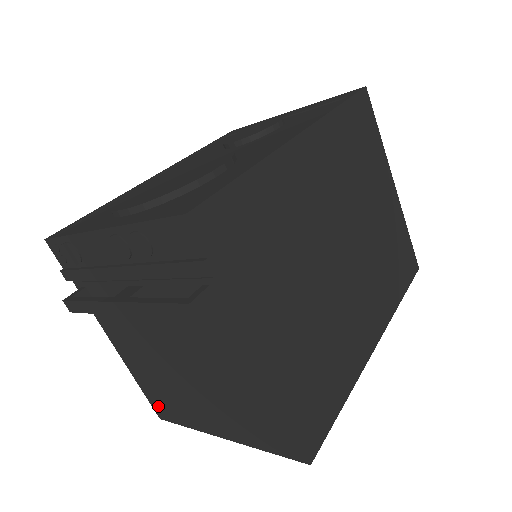
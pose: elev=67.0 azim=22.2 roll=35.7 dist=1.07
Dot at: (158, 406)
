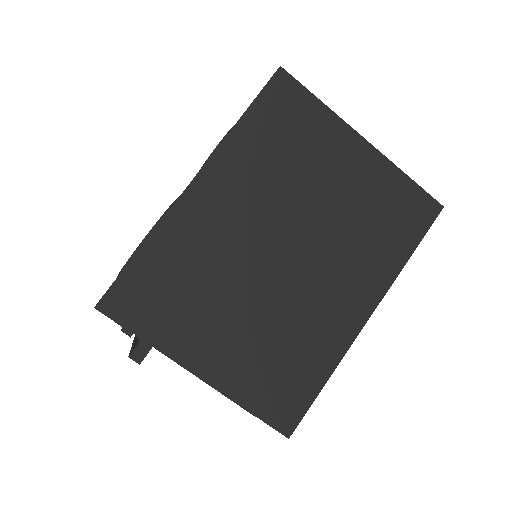
Dot at: occluded
